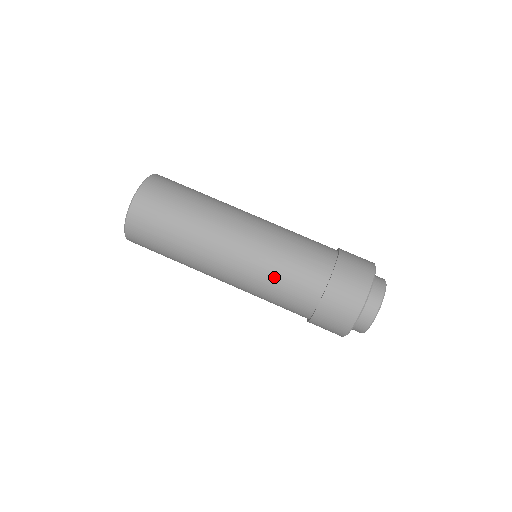
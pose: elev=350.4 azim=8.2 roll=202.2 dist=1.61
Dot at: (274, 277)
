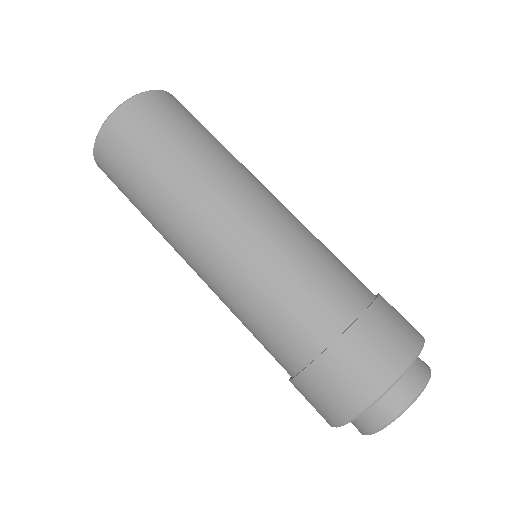
Dot at: (304, 254)
